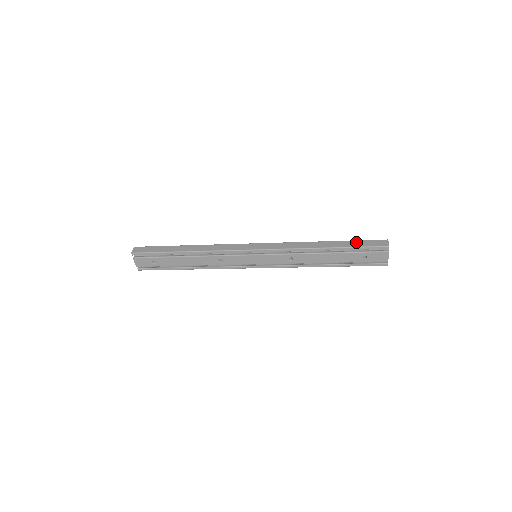
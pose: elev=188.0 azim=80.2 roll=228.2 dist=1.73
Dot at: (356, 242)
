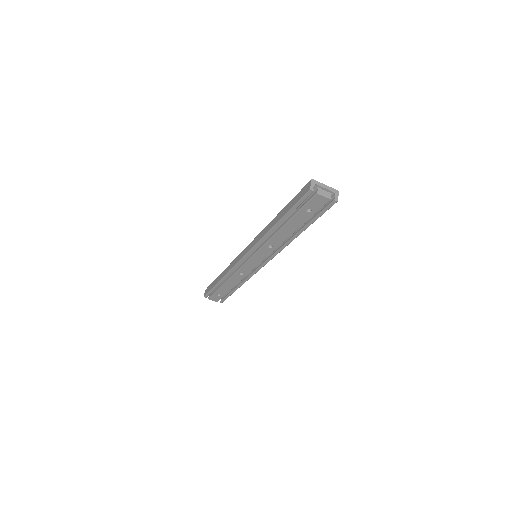
Dot at: (292, 201)
